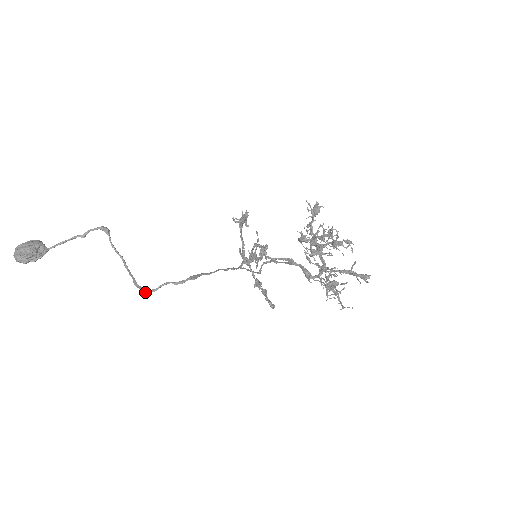
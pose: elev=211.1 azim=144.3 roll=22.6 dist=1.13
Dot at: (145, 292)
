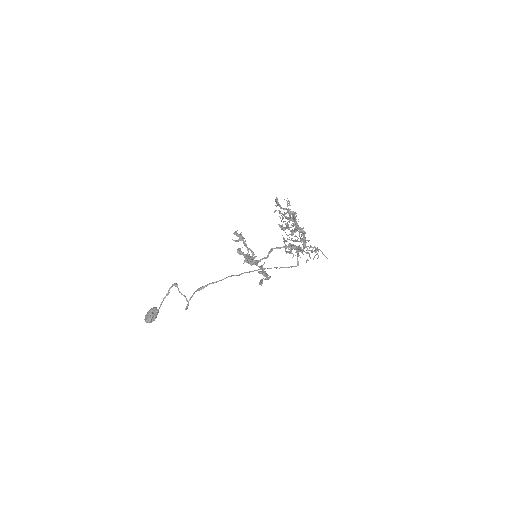
Dot at: (185, 309)
